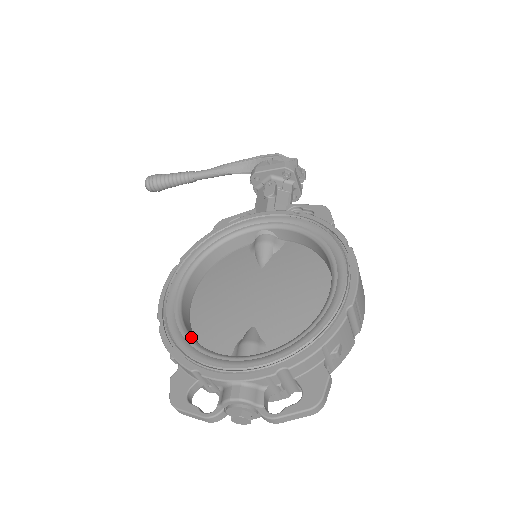
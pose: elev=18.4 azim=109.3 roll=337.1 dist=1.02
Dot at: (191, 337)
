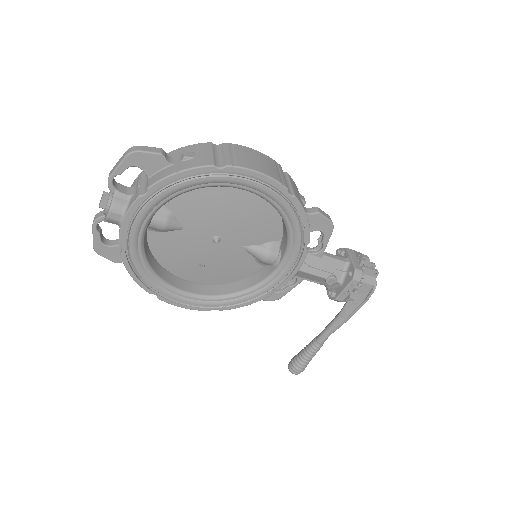
Dot at: occluded
